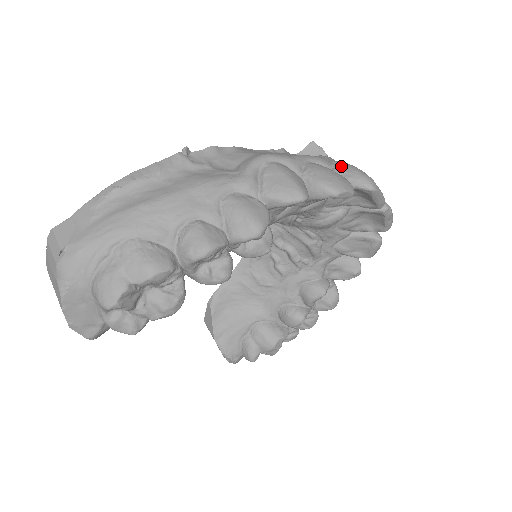
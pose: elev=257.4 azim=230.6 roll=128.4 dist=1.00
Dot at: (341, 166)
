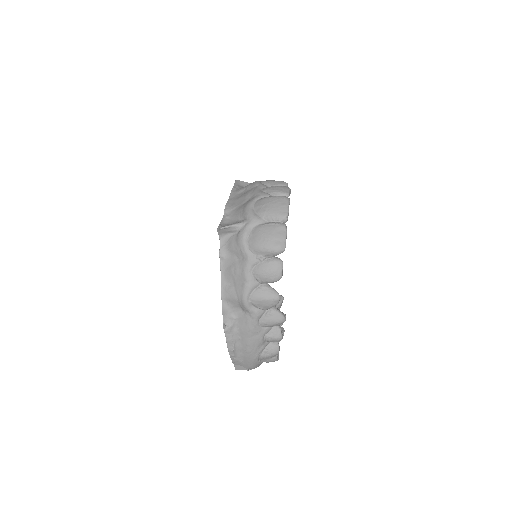
Dot at: (260, 254)
